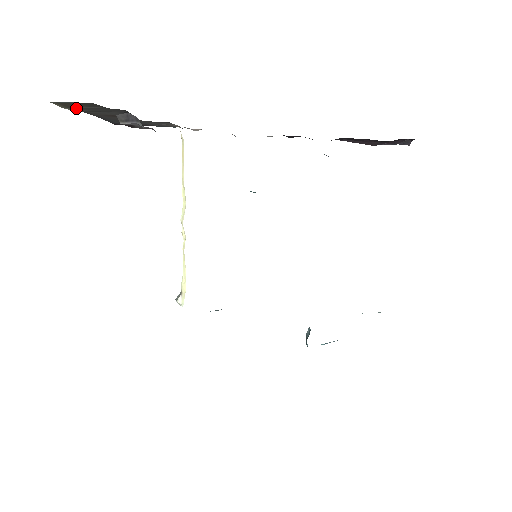
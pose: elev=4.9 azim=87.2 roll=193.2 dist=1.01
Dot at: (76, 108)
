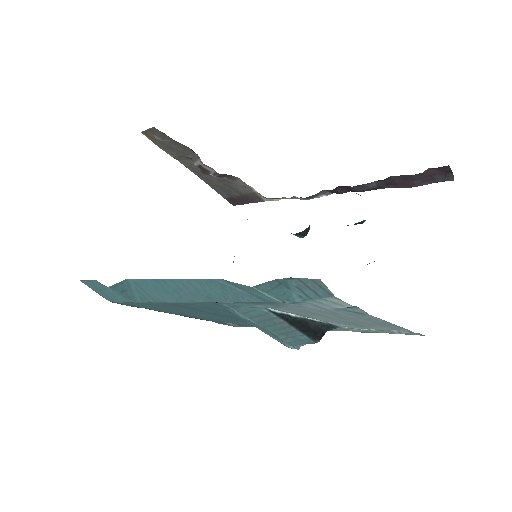
Dot at: (161, 144)
